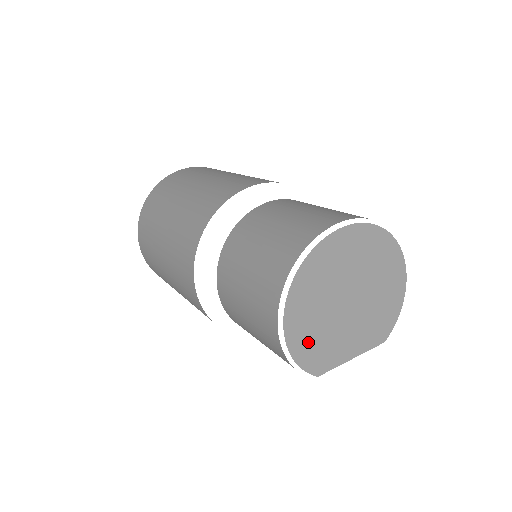
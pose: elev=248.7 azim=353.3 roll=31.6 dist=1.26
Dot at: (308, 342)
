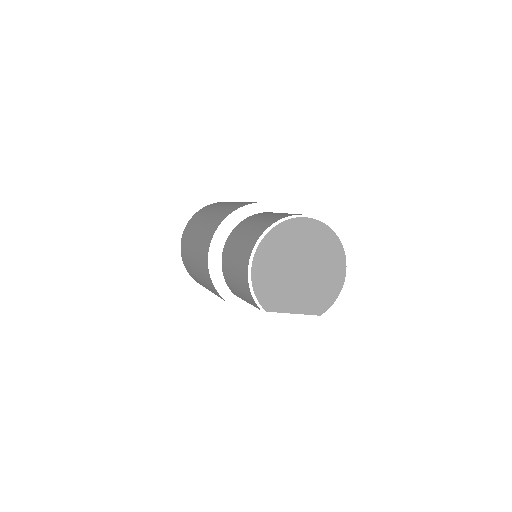
Dot at: (266, 282)
